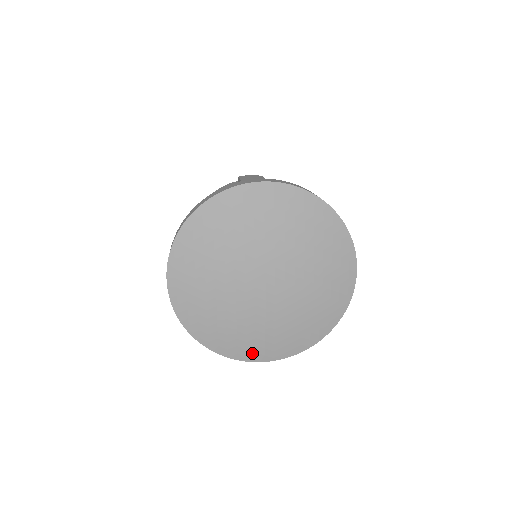
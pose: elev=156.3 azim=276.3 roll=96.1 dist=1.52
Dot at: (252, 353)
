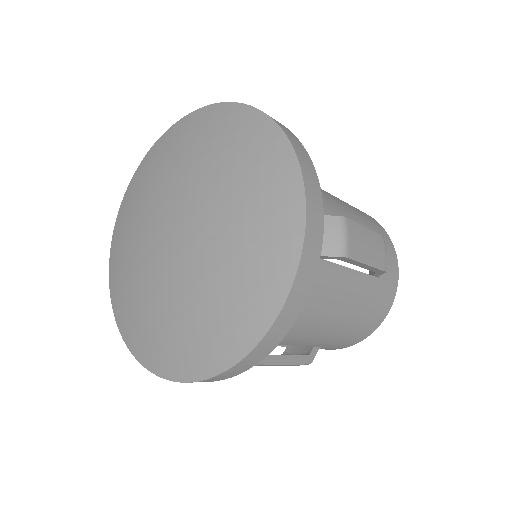
Dot at: (166, 360)
